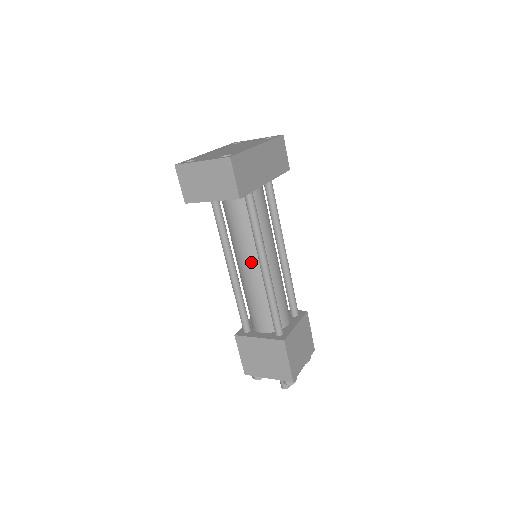
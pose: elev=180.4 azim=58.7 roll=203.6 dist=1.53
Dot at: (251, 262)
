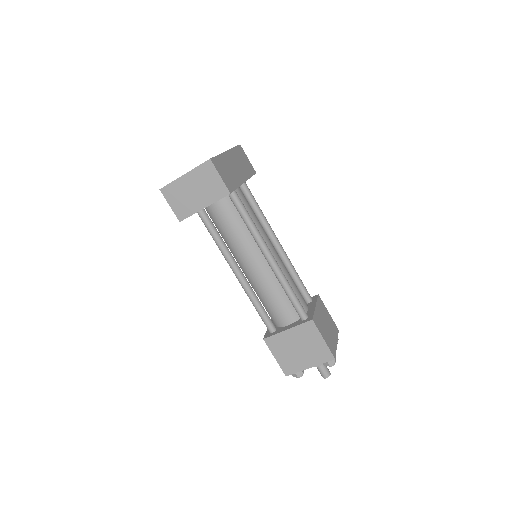
Dot at: (255, 259)
